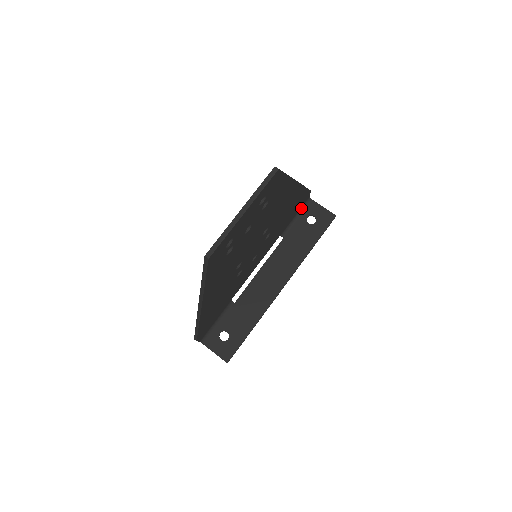
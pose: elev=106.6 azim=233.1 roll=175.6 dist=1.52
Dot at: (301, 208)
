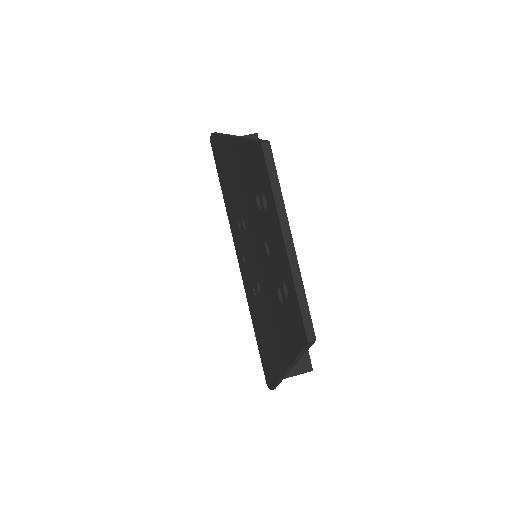
Dot at: occluded
